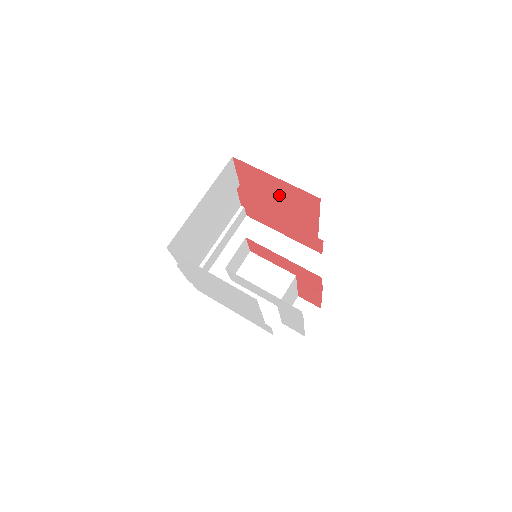
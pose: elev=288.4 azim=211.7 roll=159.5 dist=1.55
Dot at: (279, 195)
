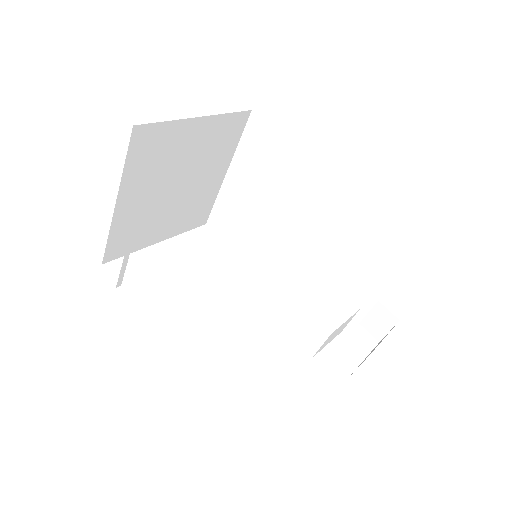
Dot at: occluded
